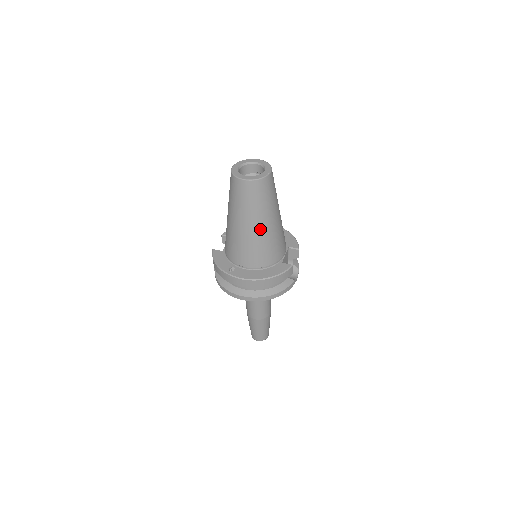
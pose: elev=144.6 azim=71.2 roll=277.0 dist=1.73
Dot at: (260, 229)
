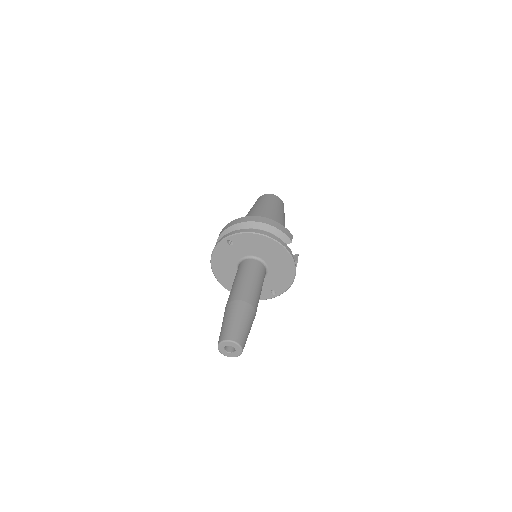
Dot at: (270, 211)
